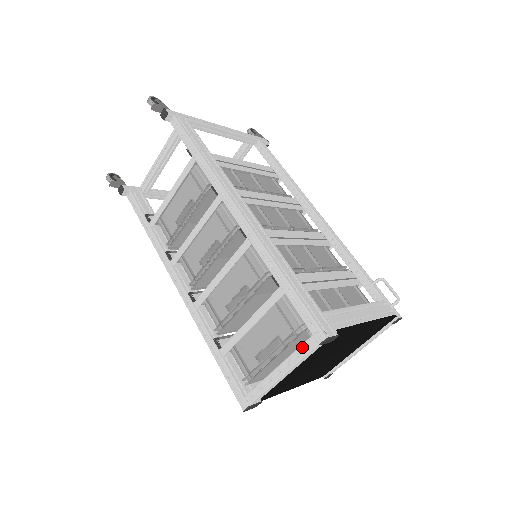
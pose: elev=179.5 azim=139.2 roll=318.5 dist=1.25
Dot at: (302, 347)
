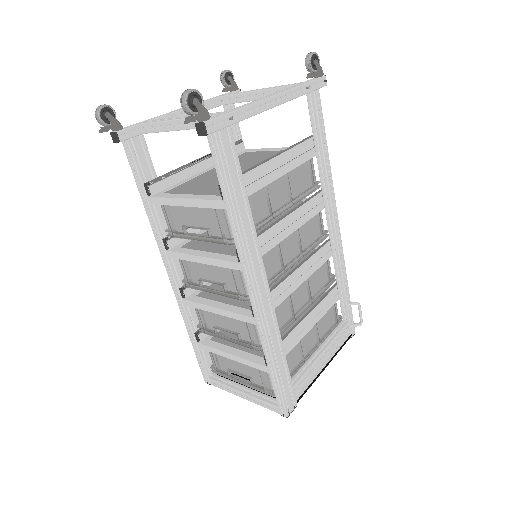
Dot at: (267, 404)
